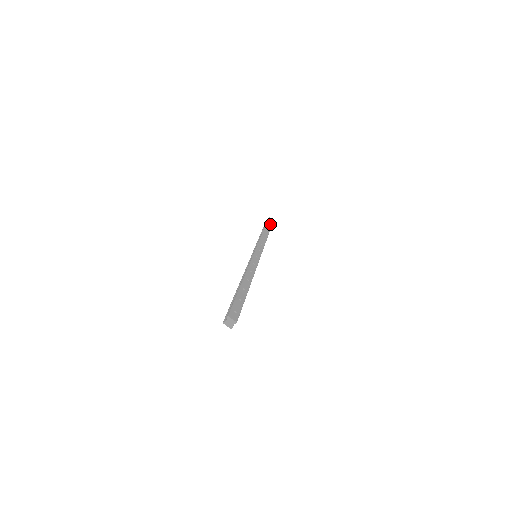
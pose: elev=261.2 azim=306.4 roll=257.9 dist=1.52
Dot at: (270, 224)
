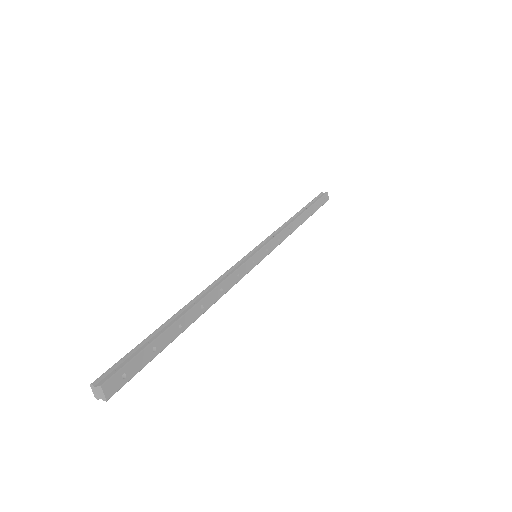
Dot at: (320, 205)
